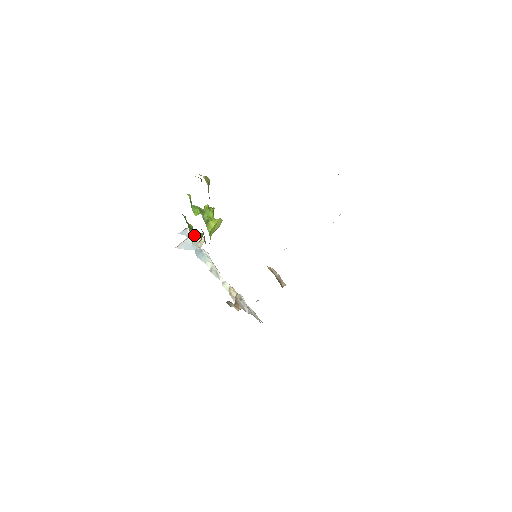
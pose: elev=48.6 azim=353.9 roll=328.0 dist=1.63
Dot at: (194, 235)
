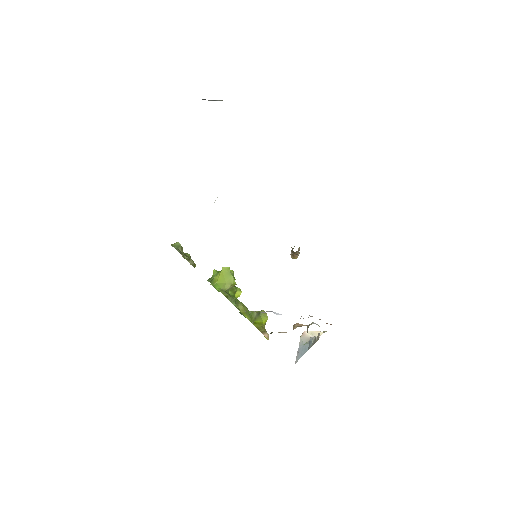
Dot at: (303, 335)
